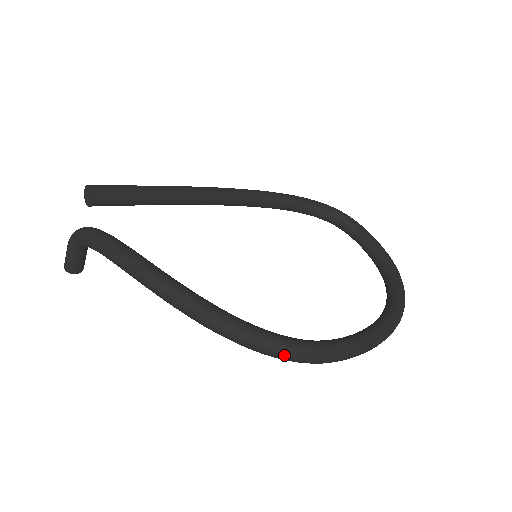
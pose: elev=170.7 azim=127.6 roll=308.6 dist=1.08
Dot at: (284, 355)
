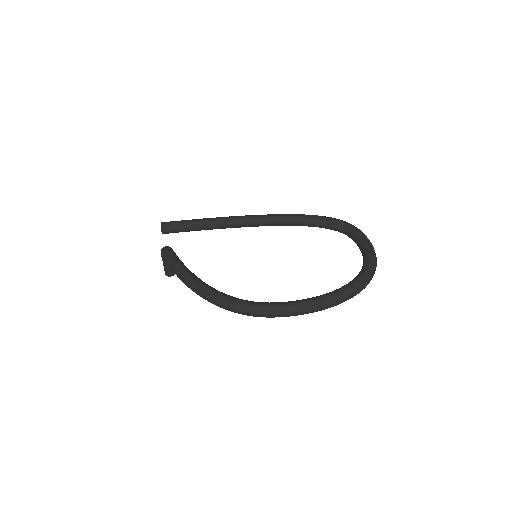
Dot at: (233, 309)
